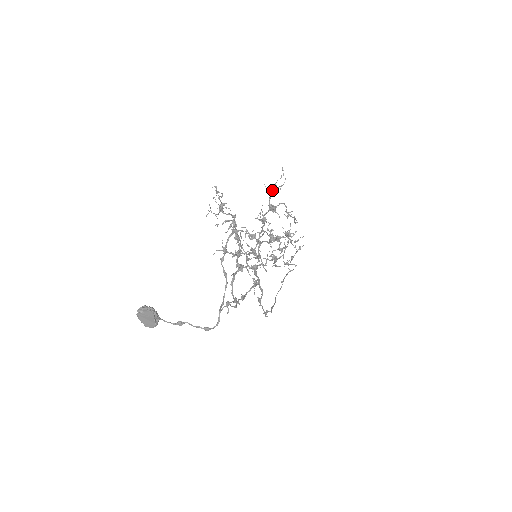
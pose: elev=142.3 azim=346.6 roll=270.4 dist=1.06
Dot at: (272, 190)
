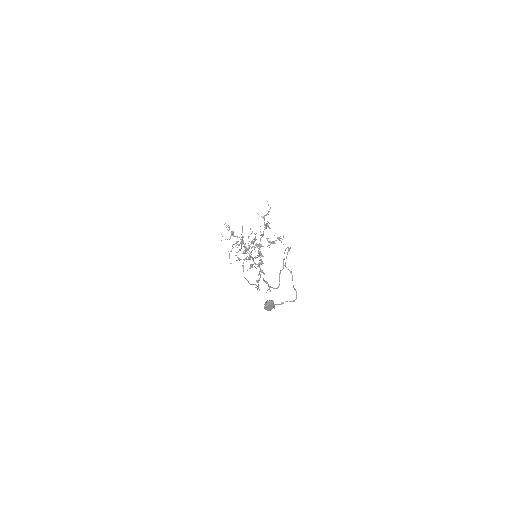
Dot at: (264, 216)
